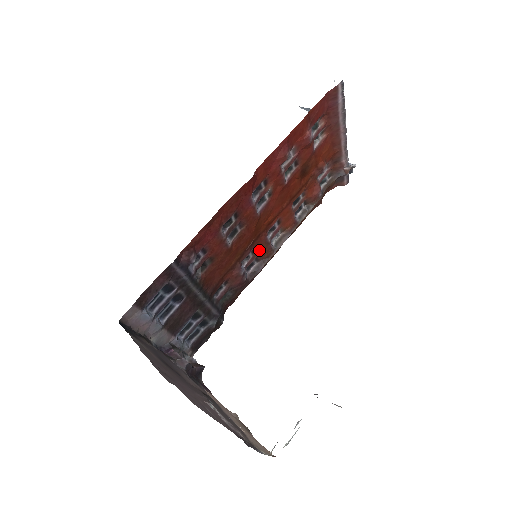
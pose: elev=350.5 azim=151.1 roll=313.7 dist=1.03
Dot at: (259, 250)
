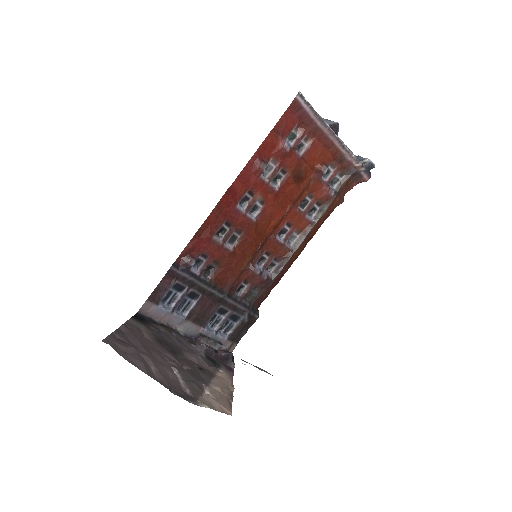
Dot at: (275, 252)
